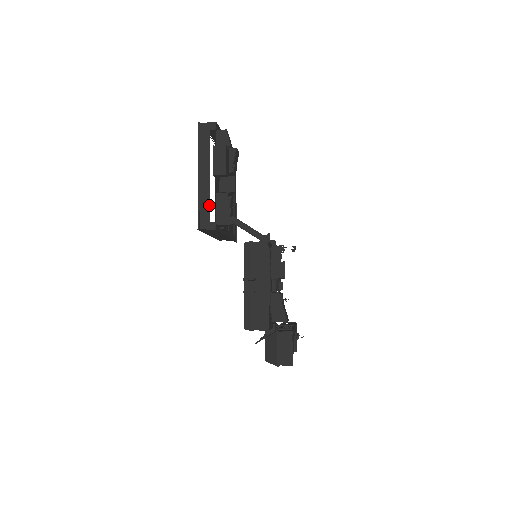
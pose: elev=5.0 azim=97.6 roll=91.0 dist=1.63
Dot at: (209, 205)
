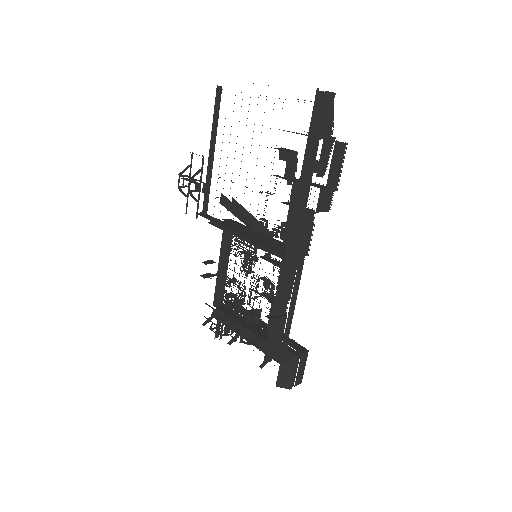
Dot at: (300, 233)
